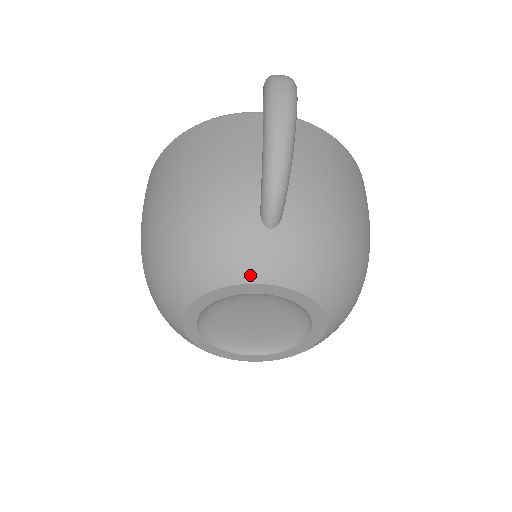
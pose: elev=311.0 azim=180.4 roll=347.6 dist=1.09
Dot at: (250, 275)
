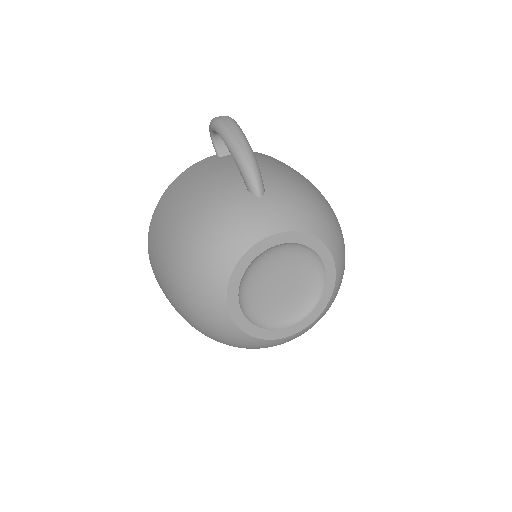
Dot at: (263, 231)
